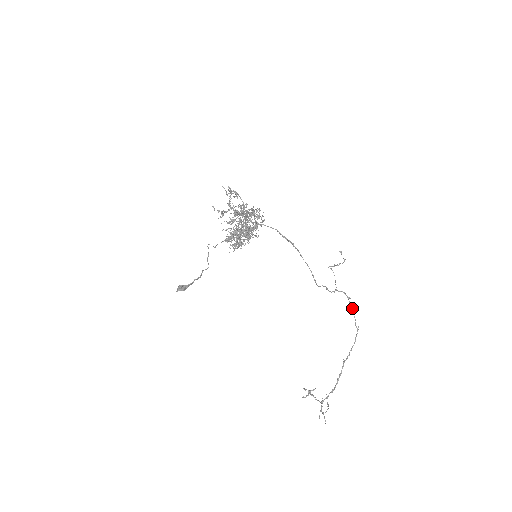
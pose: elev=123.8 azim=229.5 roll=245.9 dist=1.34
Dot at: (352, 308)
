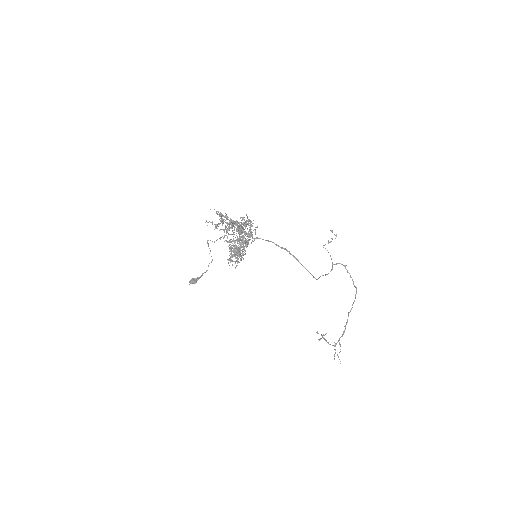
Dot at: occluded
